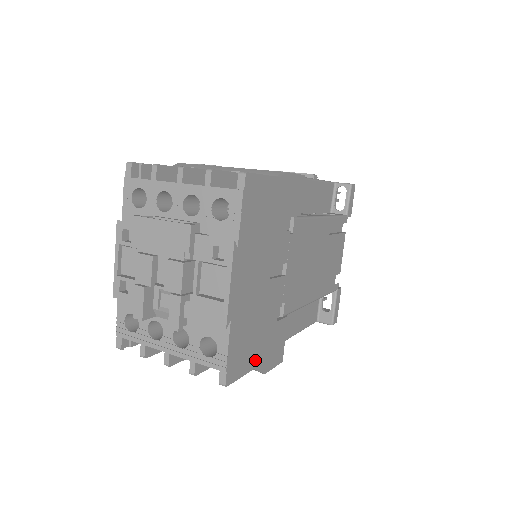
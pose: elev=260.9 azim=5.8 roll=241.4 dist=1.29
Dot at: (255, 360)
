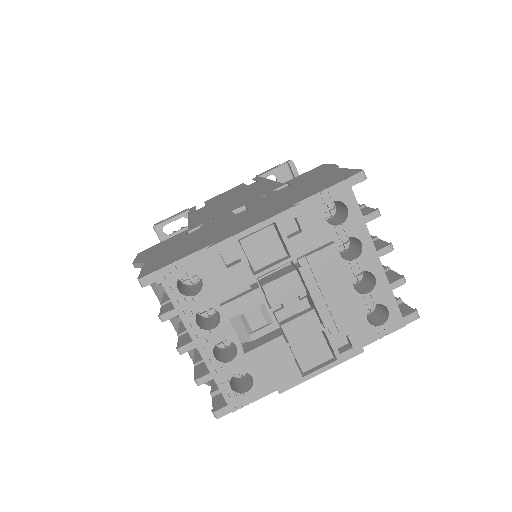
Dot at: occluded
